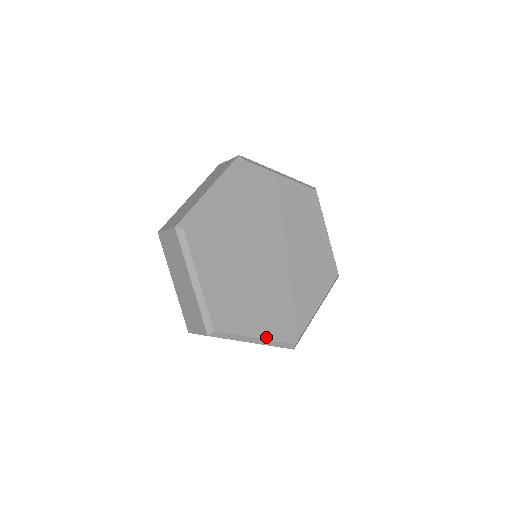
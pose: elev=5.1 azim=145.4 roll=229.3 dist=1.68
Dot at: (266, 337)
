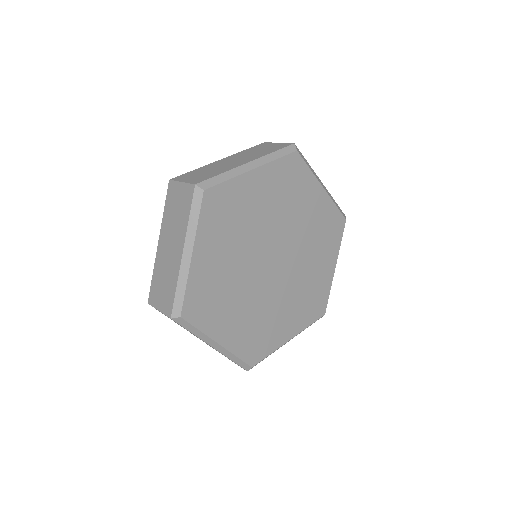
Dot at: (228, 347)
